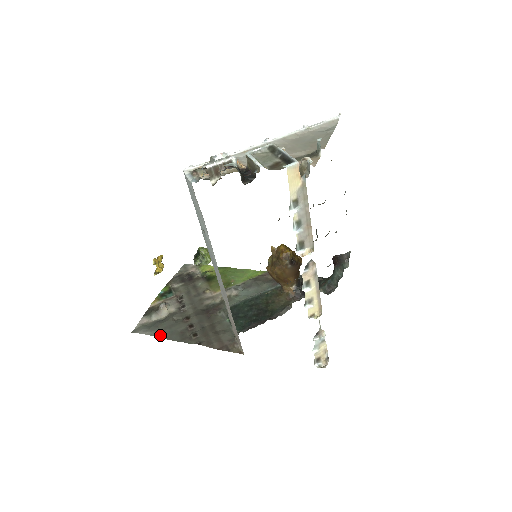
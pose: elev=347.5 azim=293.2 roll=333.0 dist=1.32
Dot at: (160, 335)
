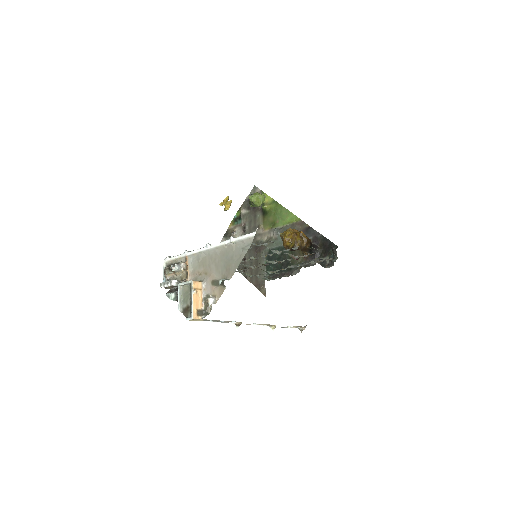
Dot at: occluded
